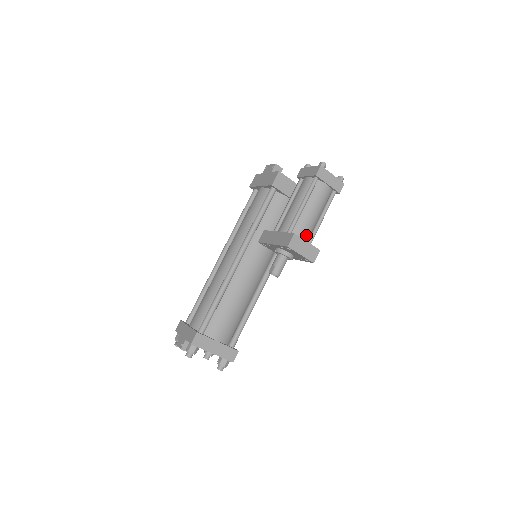
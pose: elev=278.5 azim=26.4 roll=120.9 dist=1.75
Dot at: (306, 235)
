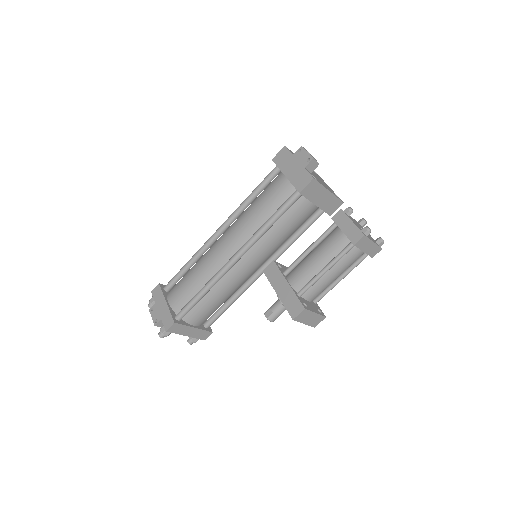
Dot at: (317, 295)
